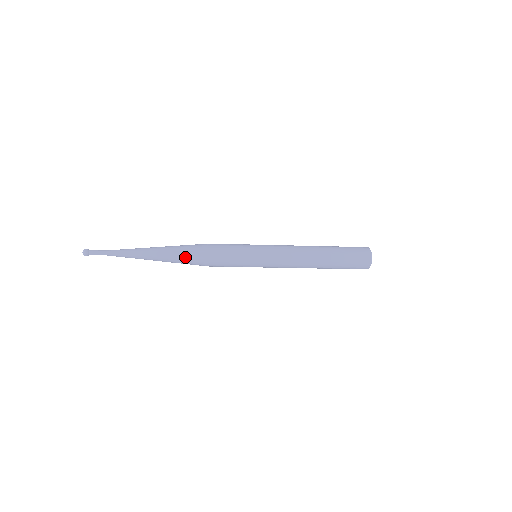
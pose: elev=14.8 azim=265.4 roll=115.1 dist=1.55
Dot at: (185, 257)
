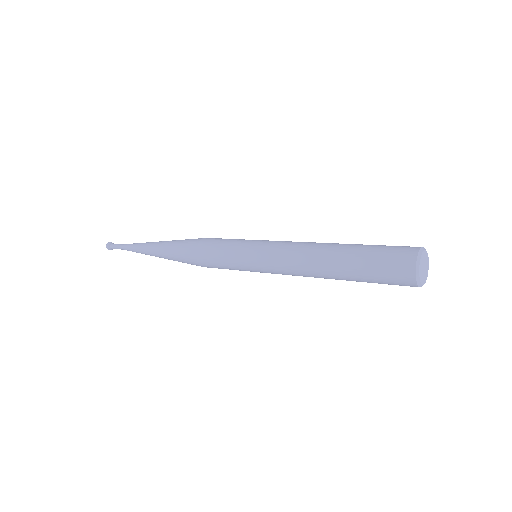
Dot at: (179, 260)
